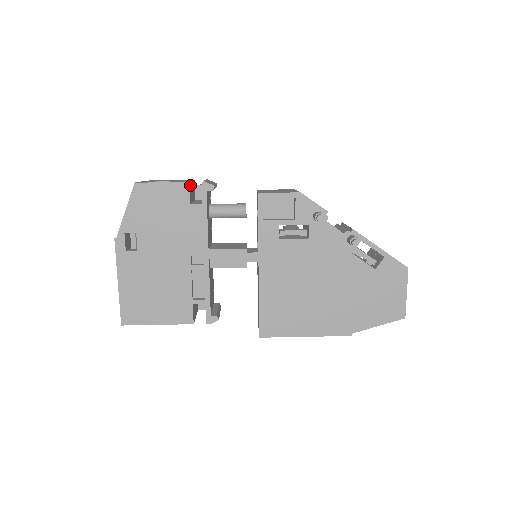
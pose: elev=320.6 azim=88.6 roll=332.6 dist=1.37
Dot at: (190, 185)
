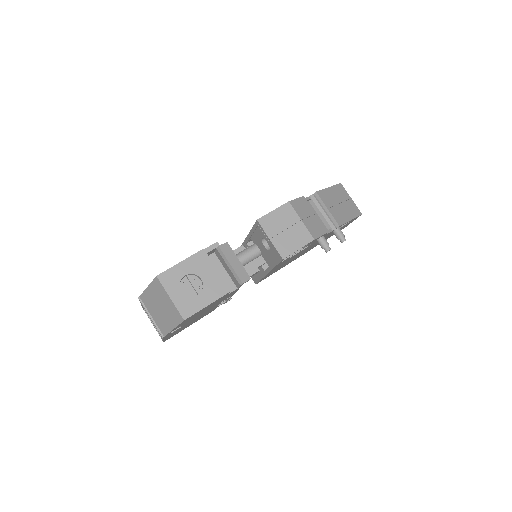
Dot at: (226, 285)
